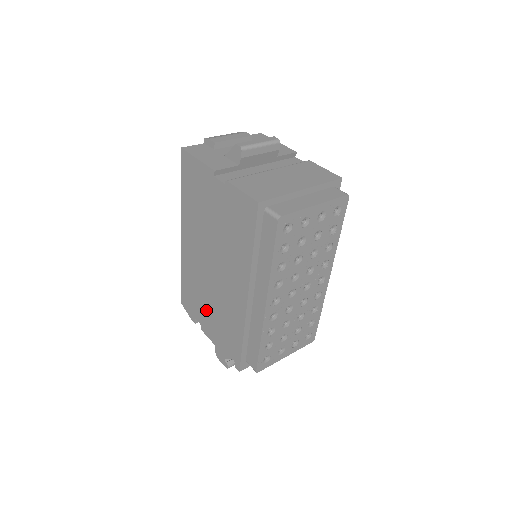
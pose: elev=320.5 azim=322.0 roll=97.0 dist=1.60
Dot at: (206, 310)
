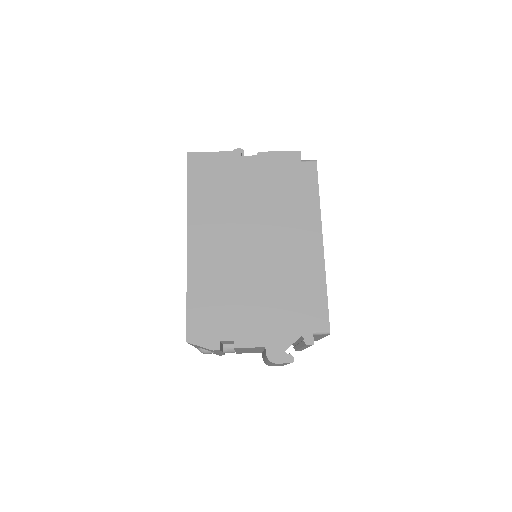
Dot at: (243, 308)
